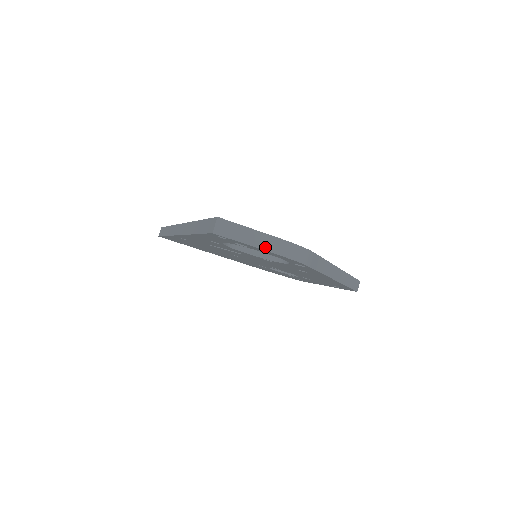
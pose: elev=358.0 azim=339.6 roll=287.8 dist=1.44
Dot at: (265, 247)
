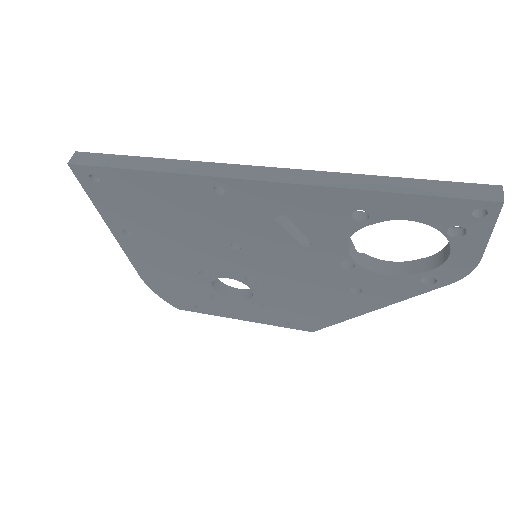
Dot at: (486, 245)
